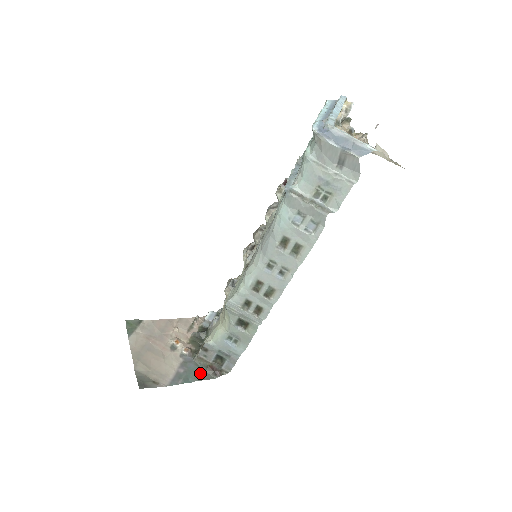
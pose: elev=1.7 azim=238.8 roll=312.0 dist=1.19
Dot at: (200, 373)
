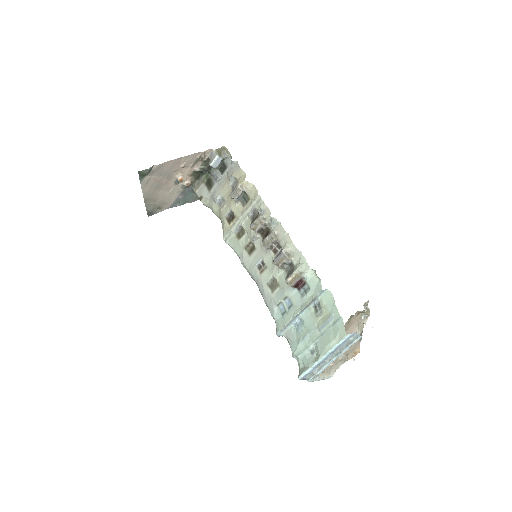
Dot at: (194, 197)
